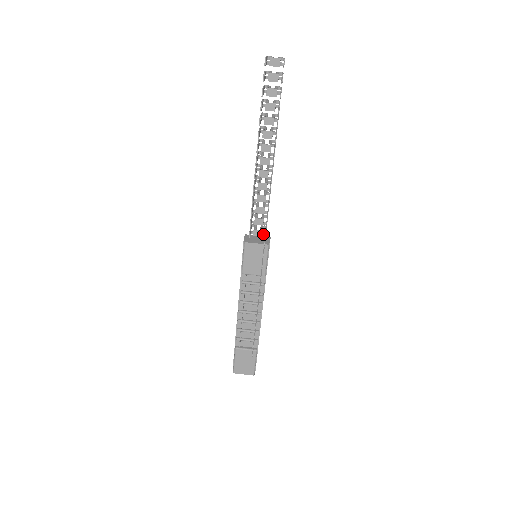
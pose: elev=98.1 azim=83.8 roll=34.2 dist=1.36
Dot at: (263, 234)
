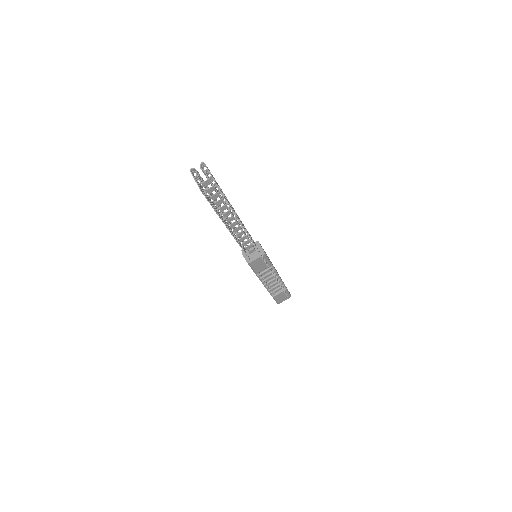
Dot at: (250, 240)
